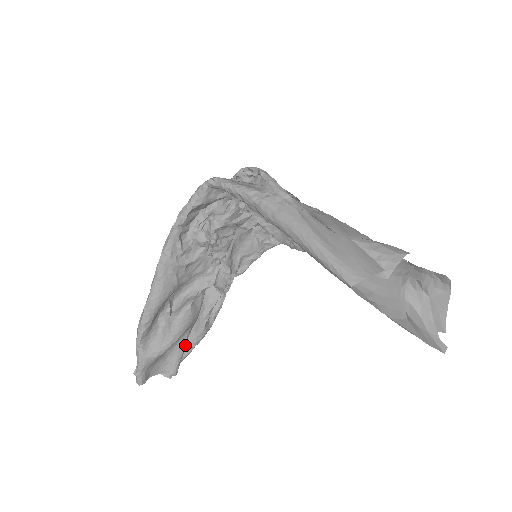
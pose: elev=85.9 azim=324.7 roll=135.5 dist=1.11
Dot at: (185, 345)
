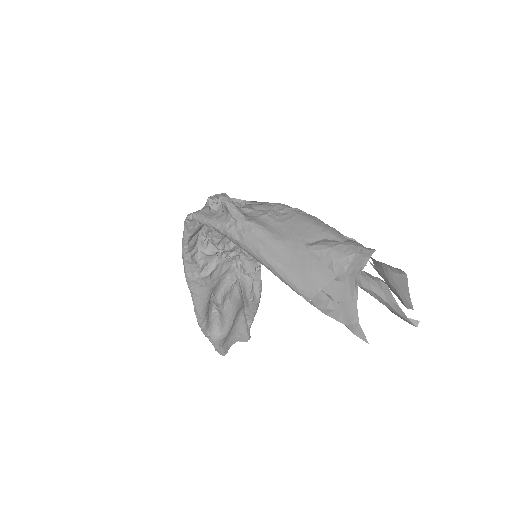
Dot at: (246, 317)
